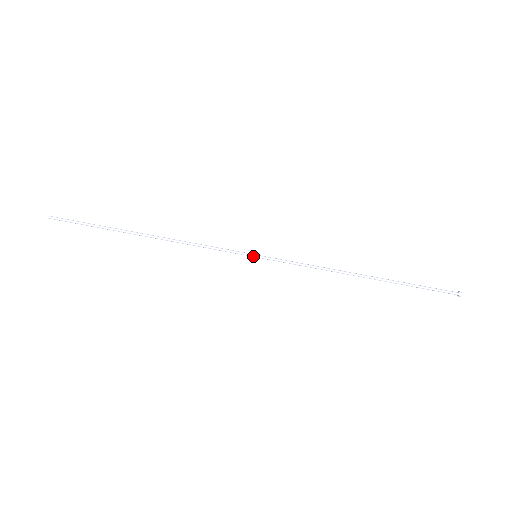
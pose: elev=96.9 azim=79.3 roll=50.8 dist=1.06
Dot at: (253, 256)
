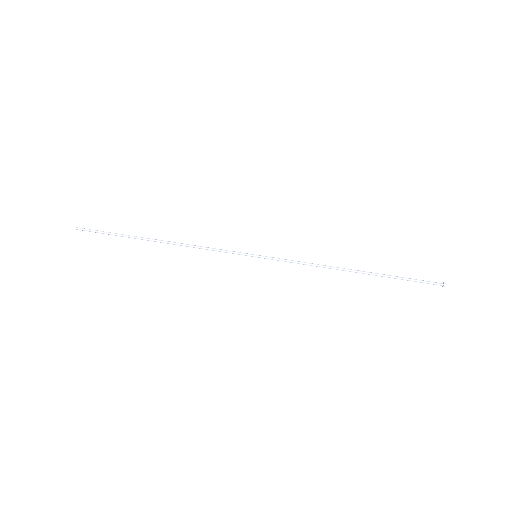
Dot at: (253, 256)
